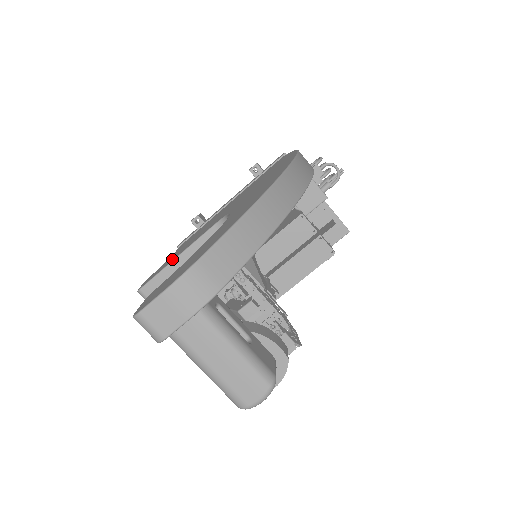
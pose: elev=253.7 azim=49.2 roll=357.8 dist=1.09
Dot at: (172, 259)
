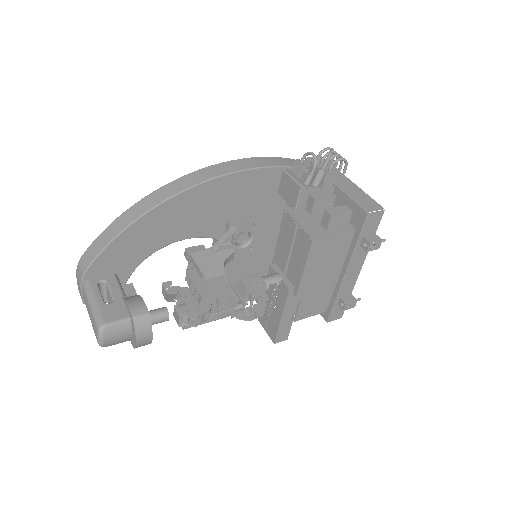
Dot at: occluded
